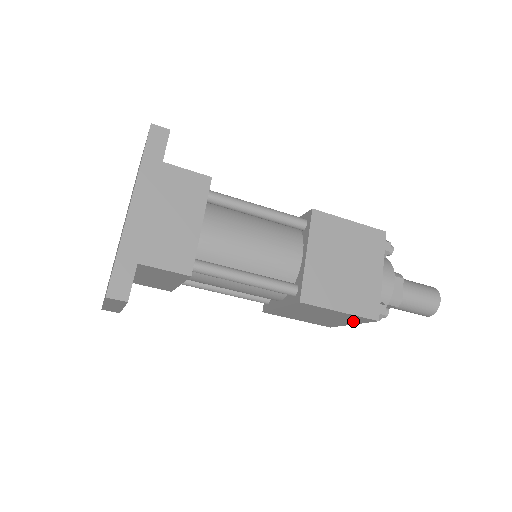
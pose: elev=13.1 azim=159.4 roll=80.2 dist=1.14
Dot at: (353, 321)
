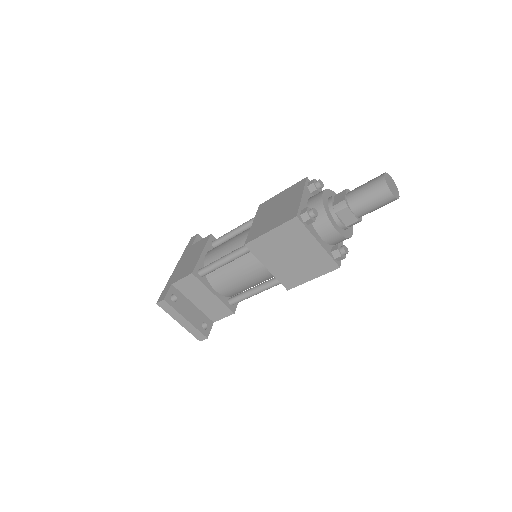
Dot at: (304, 236)
